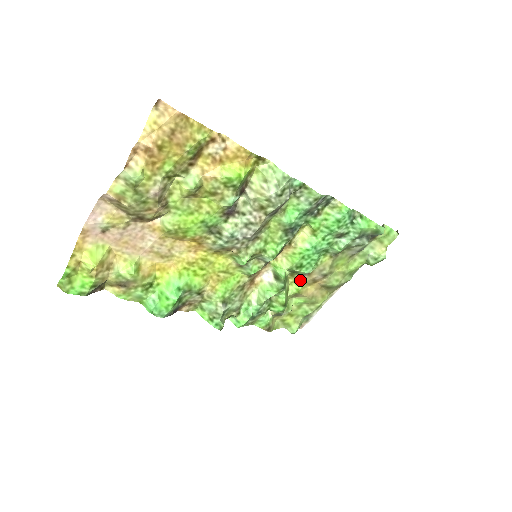
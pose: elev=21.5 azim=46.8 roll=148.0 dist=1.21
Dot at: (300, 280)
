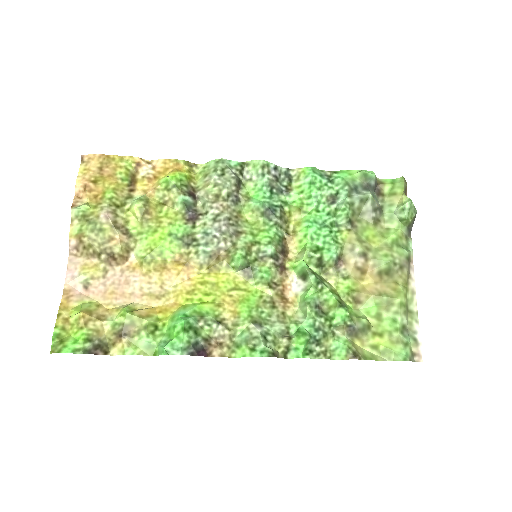
Dot at: (342, 276)
